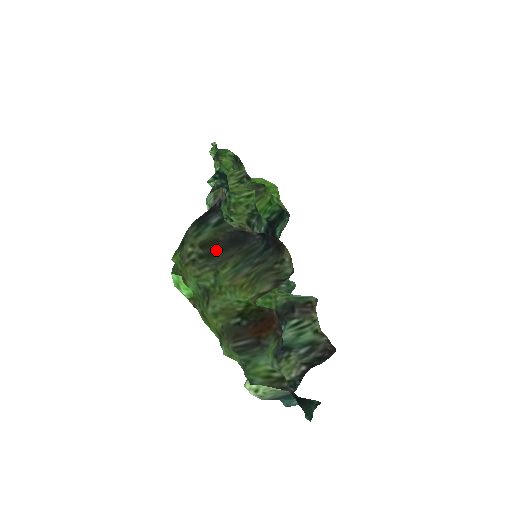
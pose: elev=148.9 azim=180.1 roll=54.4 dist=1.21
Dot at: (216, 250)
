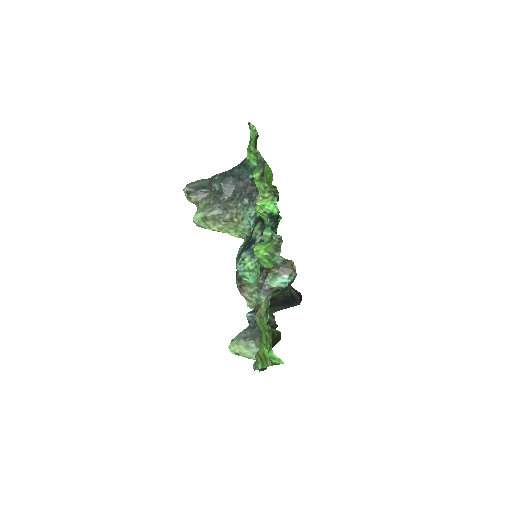
Dot at: (273, 304)
